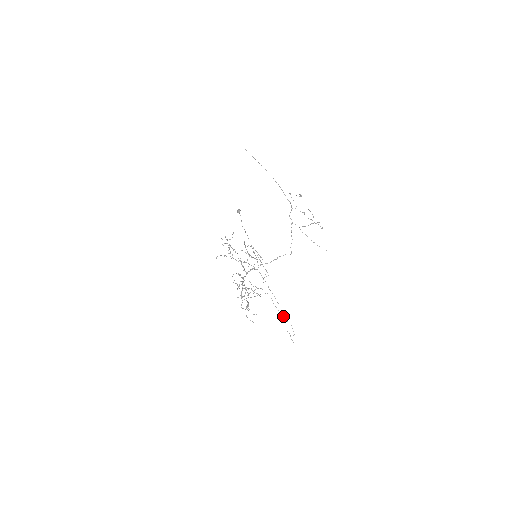
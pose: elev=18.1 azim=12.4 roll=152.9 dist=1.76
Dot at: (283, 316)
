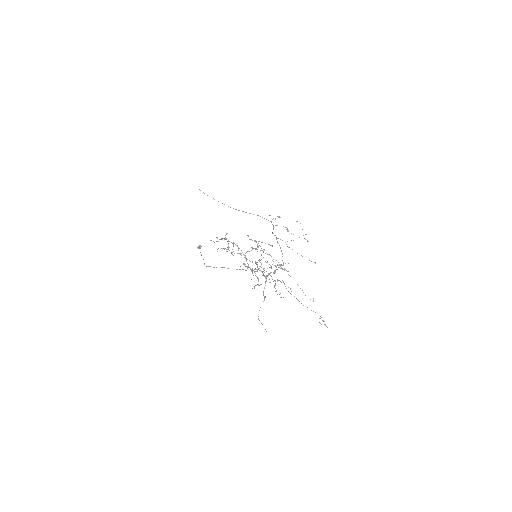
Dot at: occluded
